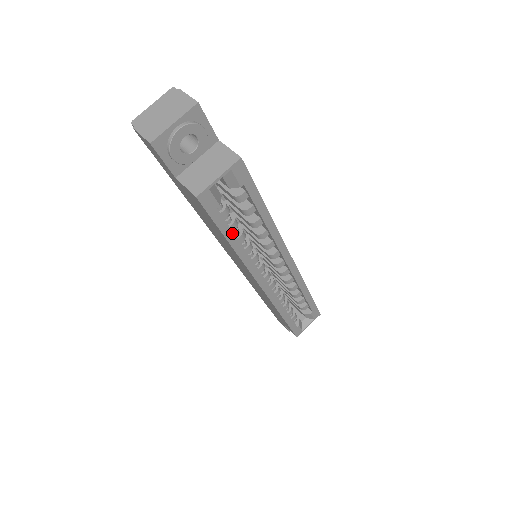
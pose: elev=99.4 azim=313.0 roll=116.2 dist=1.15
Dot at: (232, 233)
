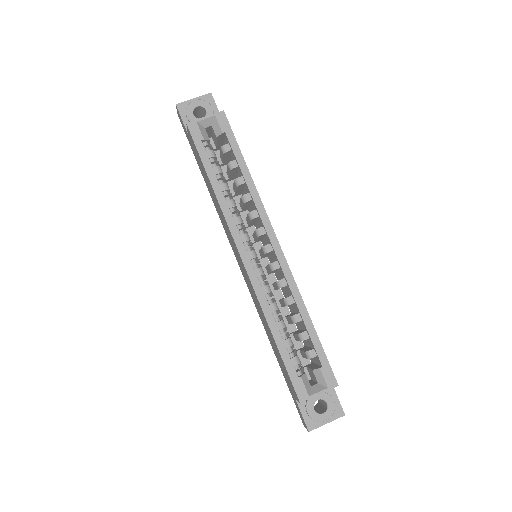
Dot at: (212, 171)
